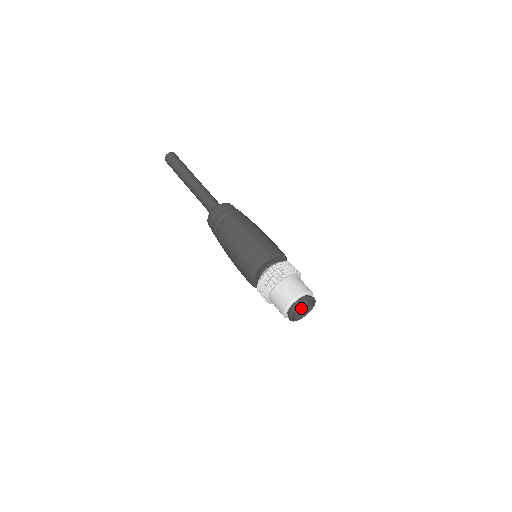
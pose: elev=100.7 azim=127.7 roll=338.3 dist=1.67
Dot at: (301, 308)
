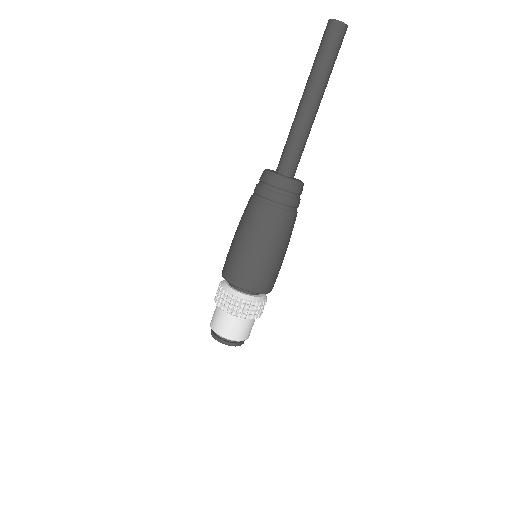
Dot at: occluded
